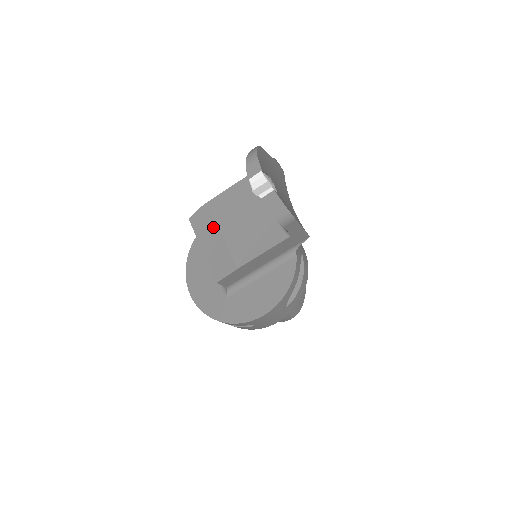
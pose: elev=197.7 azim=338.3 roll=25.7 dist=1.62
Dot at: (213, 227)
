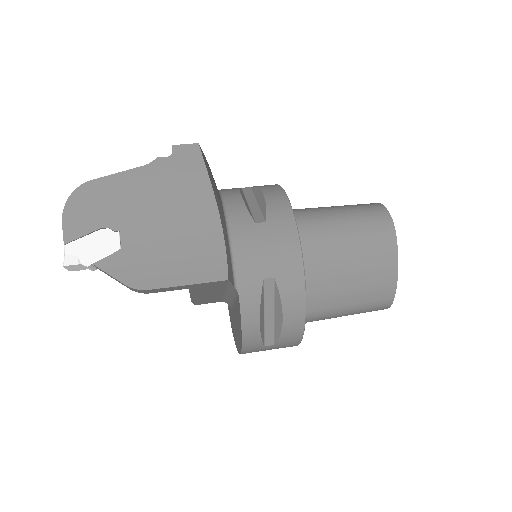
Dot at: occluded
